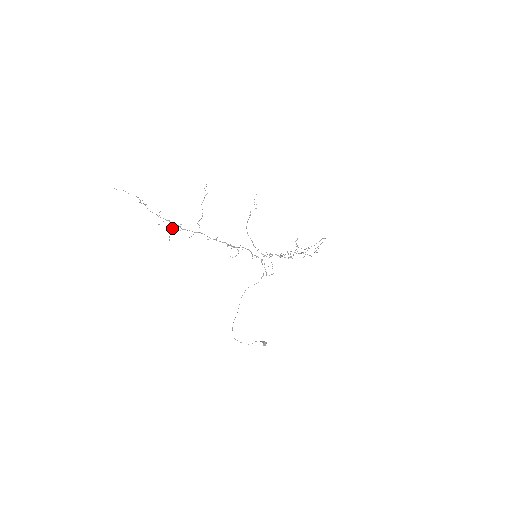
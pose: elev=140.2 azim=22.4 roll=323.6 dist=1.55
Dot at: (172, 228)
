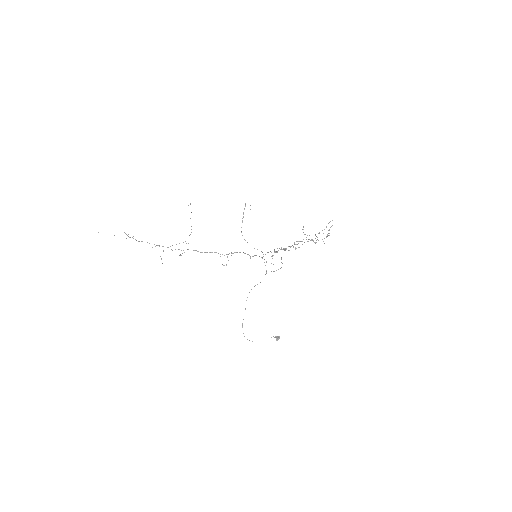
Dot at: (163, 251)
